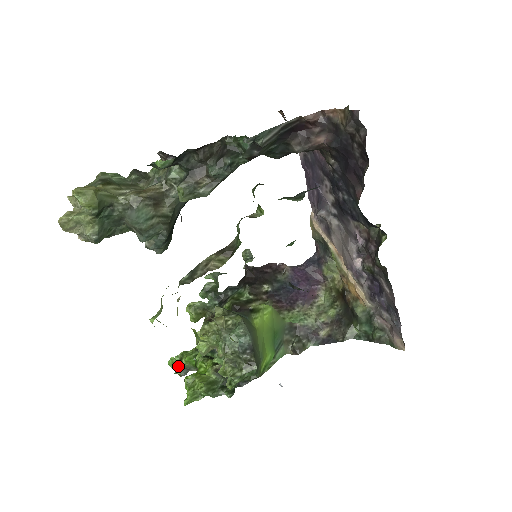
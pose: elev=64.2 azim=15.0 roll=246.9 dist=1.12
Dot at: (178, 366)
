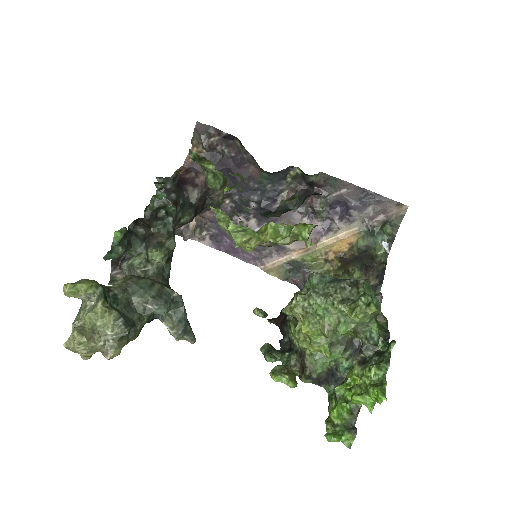
Dot at: (340, 433)
